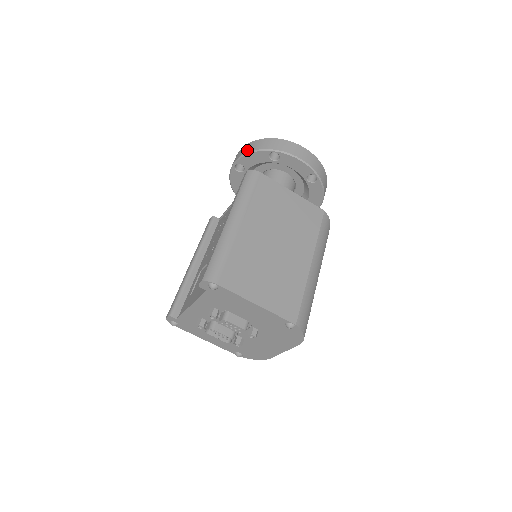
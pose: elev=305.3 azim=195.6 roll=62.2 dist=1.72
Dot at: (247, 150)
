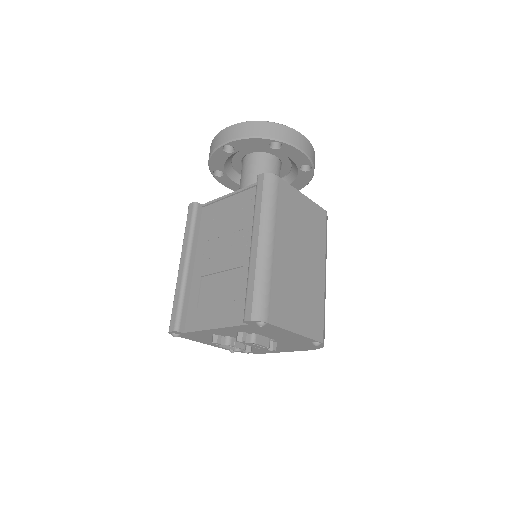
Dot at: (244, 133)
